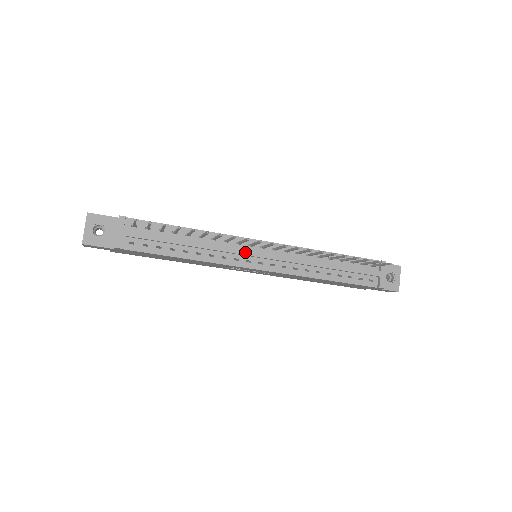
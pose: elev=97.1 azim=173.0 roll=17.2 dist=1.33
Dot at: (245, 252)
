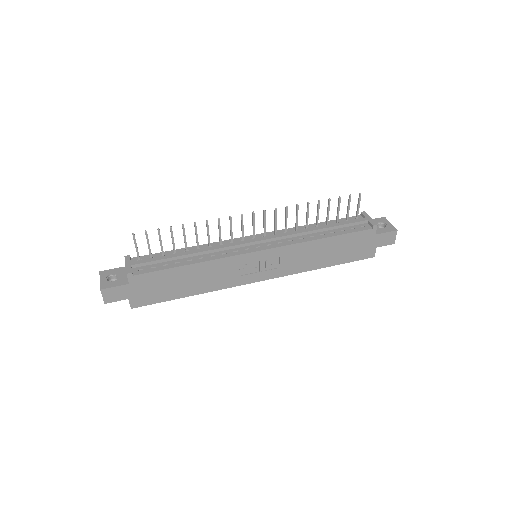
Dot at: (240, 243)
